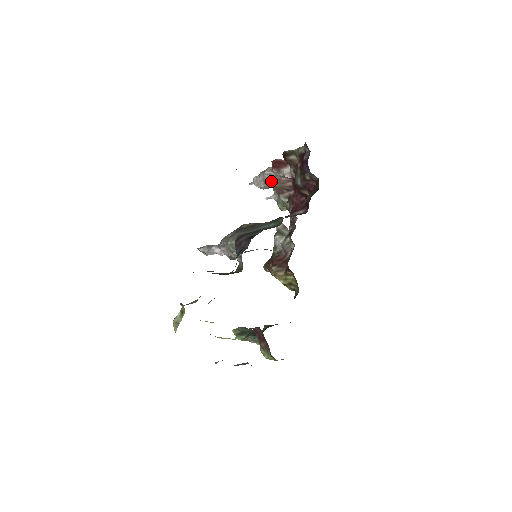
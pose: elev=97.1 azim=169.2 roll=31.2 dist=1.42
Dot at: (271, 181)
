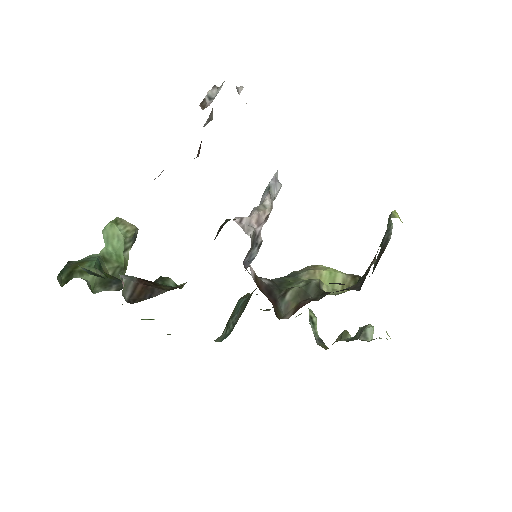
Dot at: occluded
